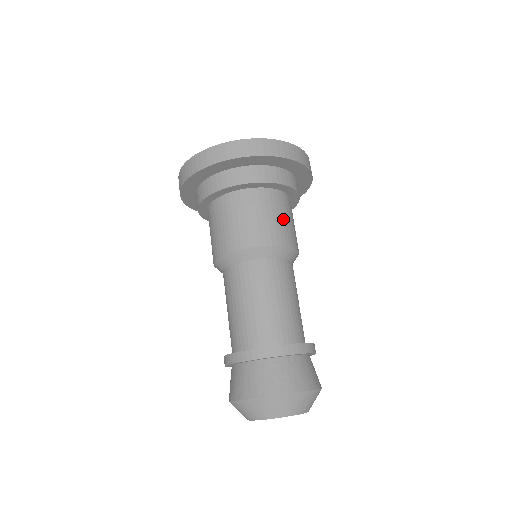
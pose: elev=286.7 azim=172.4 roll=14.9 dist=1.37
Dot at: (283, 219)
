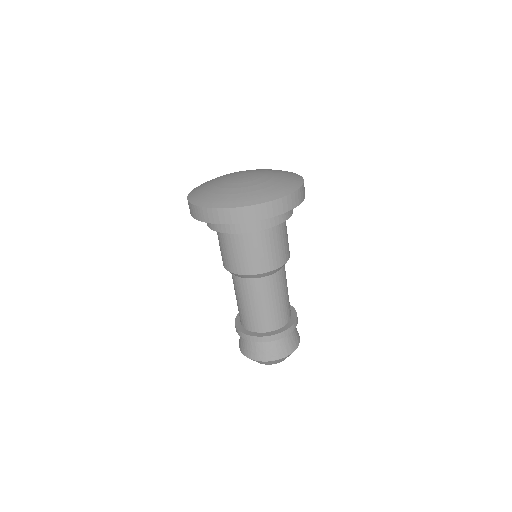
Dot at: occluded
